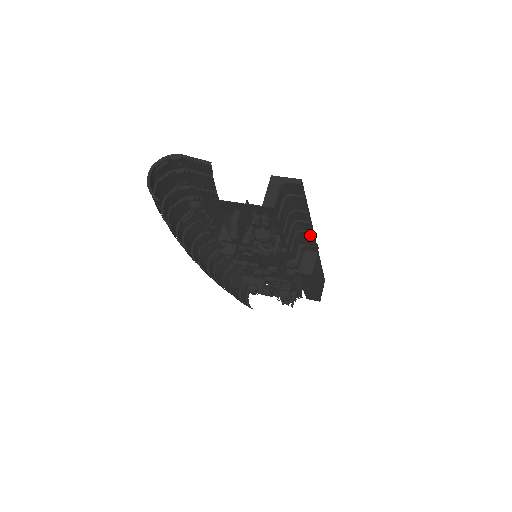
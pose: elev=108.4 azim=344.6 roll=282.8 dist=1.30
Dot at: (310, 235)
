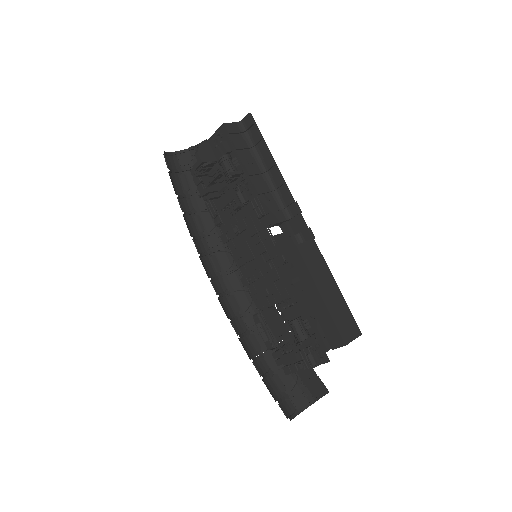
Dot at: (288, 199)
